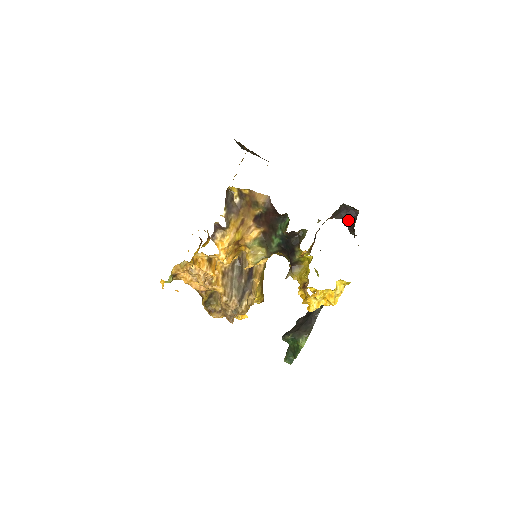
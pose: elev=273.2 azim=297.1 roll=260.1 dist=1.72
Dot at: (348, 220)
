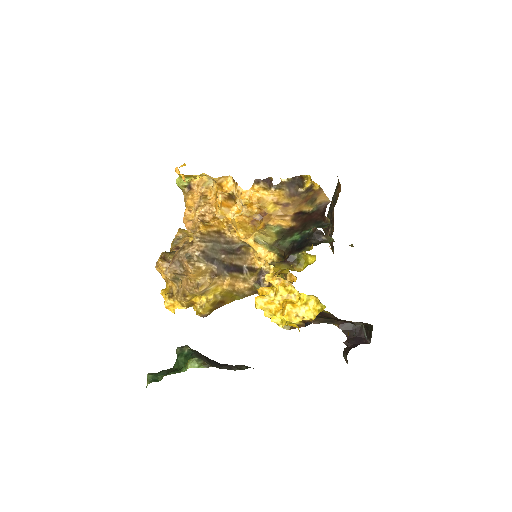
Dot at: (352, 342)
